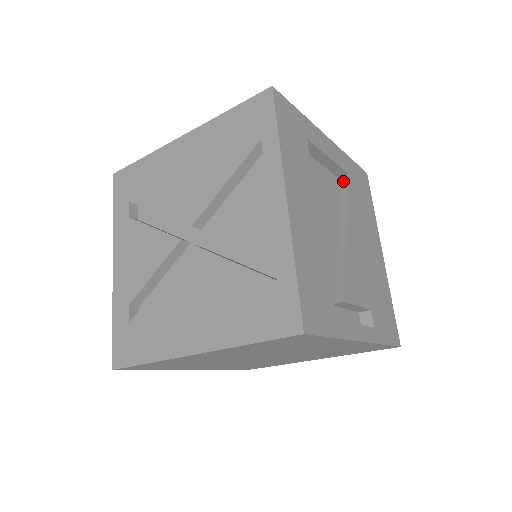
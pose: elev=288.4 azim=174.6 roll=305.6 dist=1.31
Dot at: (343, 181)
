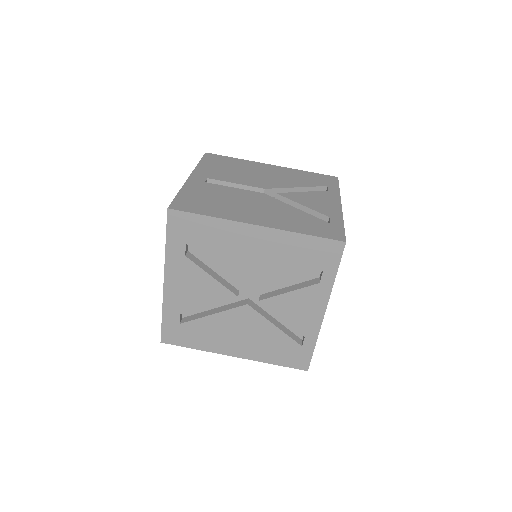
Dot at: occluded
